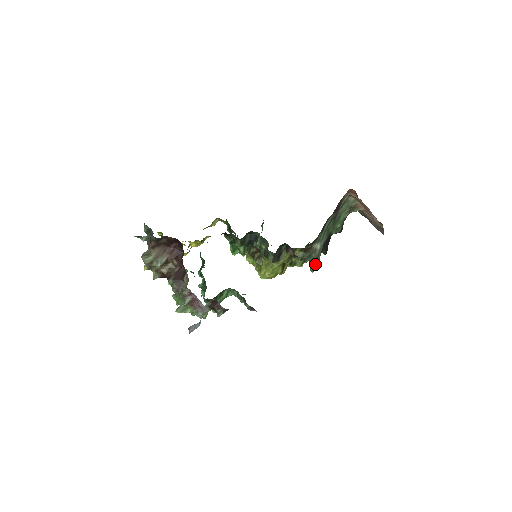
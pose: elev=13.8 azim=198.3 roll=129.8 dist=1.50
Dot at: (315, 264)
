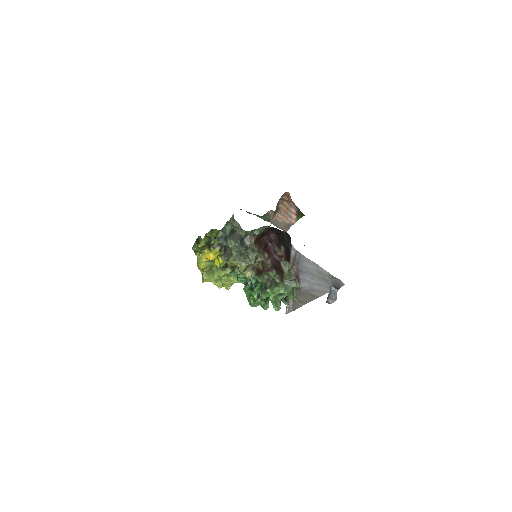
Dot at: occluded
